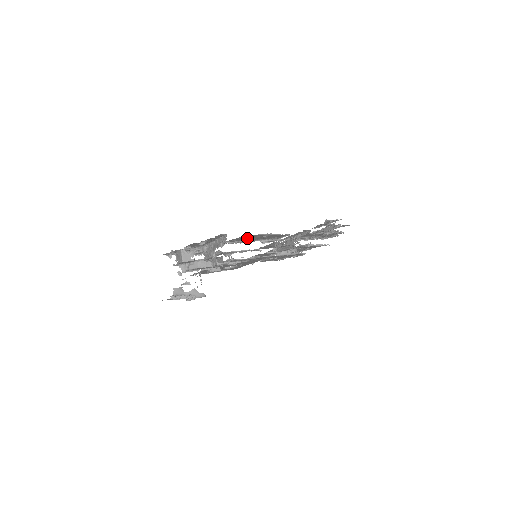
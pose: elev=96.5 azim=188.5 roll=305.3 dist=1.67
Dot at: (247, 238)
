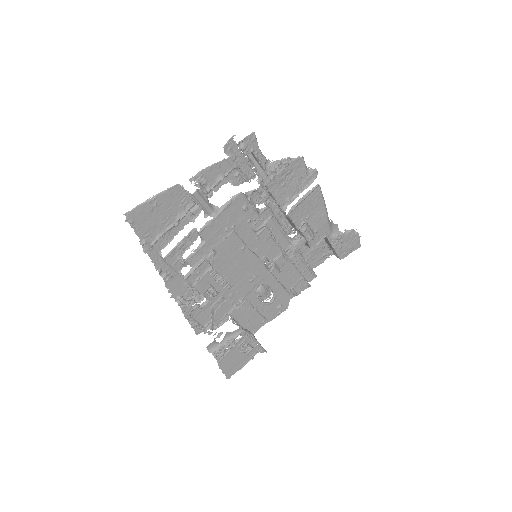
Dot at: (150, 222)
